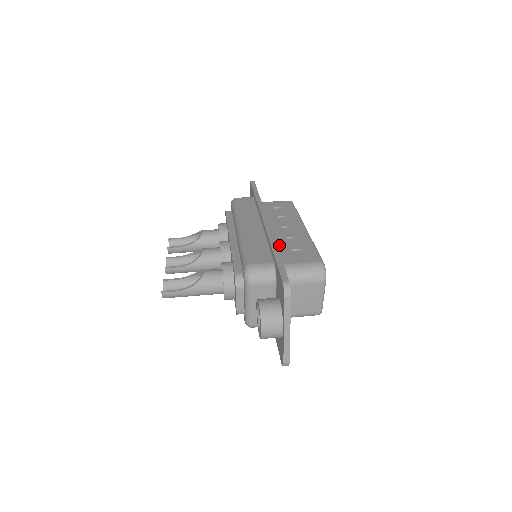
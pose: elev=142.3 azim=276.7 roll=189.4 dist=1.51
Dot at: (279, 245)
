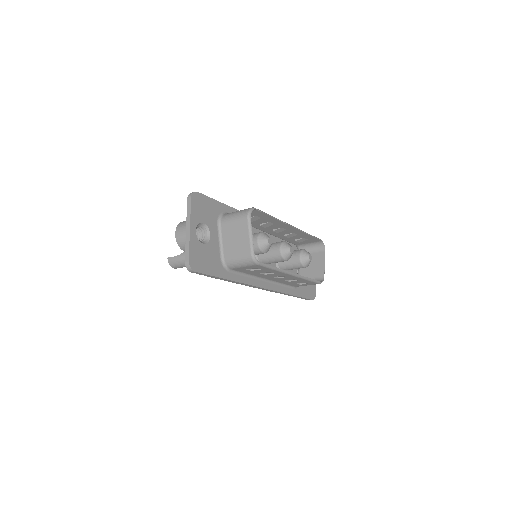
Dot at: occluded
